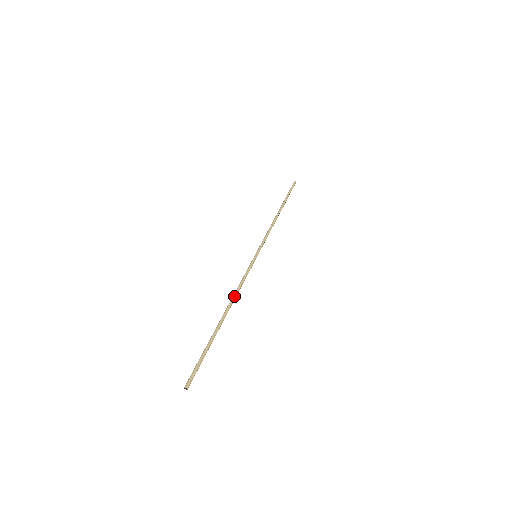
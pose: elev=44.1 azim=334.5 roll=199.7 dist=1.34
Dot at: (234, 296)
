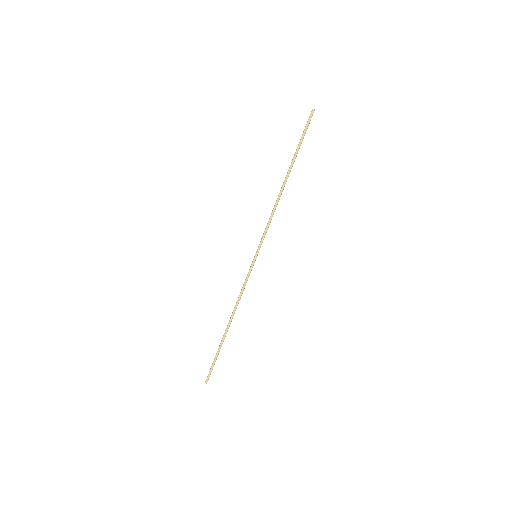
Dot at: (235, 307)
